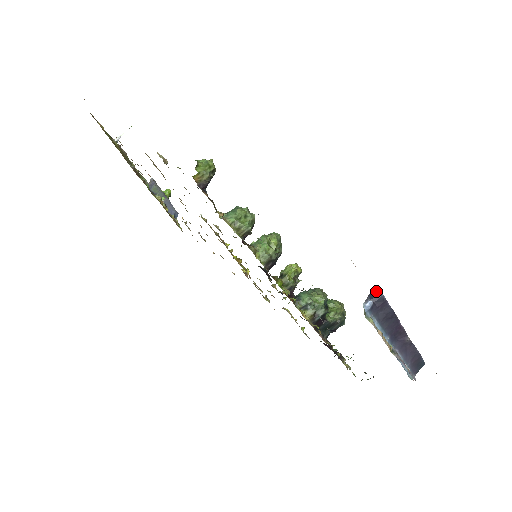
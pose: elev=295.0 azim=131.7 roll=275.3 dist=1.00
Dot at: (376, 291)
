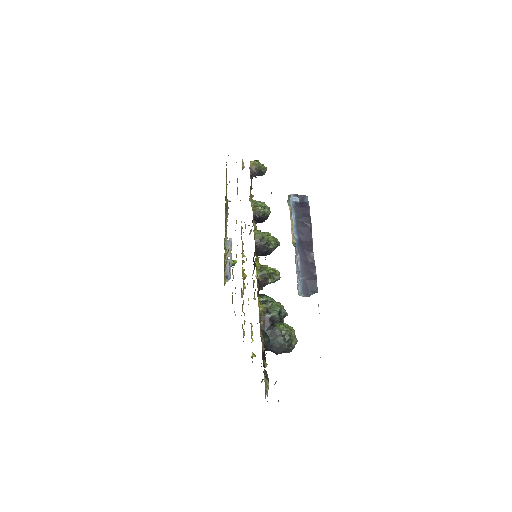
Dot at: (305, 196)
